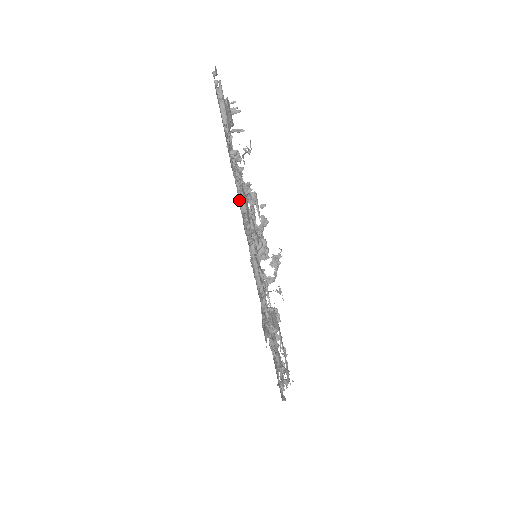
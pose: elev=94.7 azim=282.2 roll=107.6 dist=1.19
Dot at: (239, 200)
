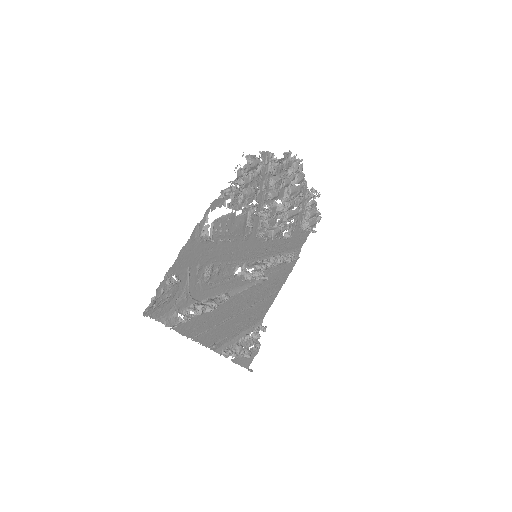
Dot at: (301, 173)
